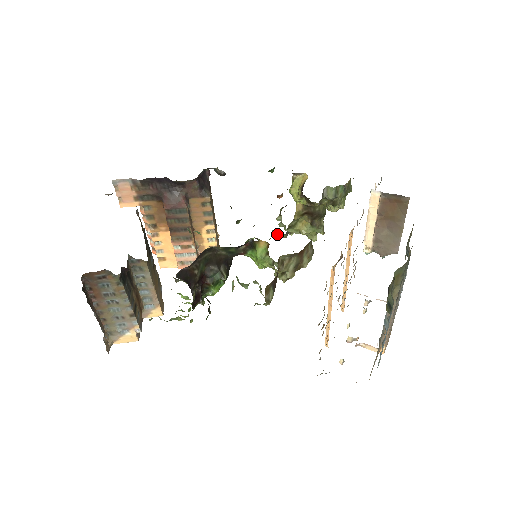
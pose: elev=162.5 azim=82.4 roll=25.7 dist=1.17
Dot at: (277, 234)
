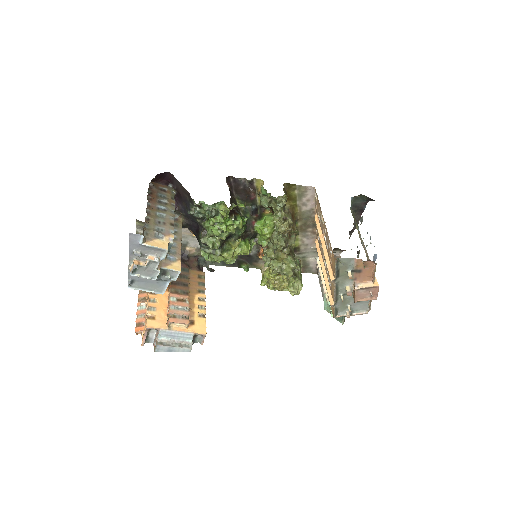
Dot at: (268, 249)
